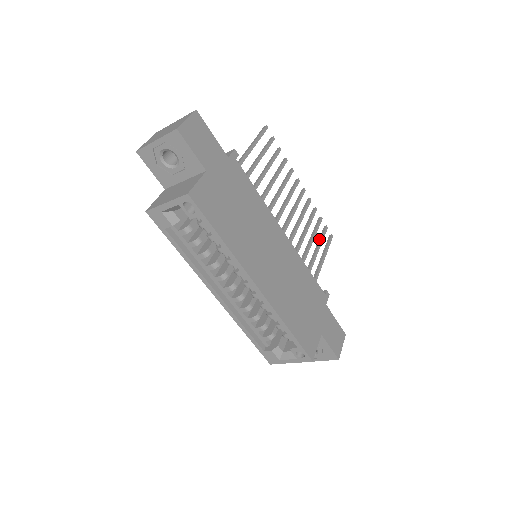
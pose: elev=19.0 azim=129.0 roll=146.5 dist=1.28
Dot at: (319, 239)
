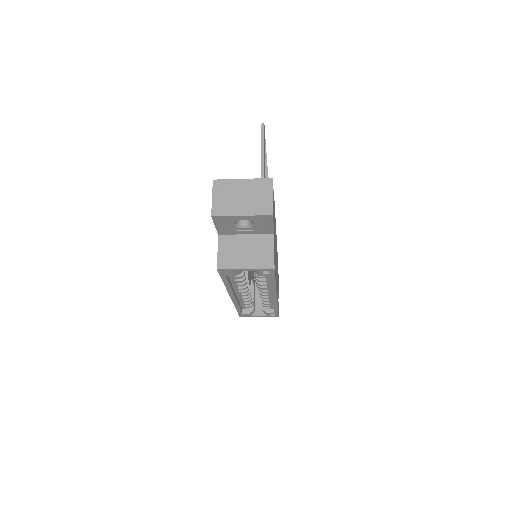
Dot at: occluded
